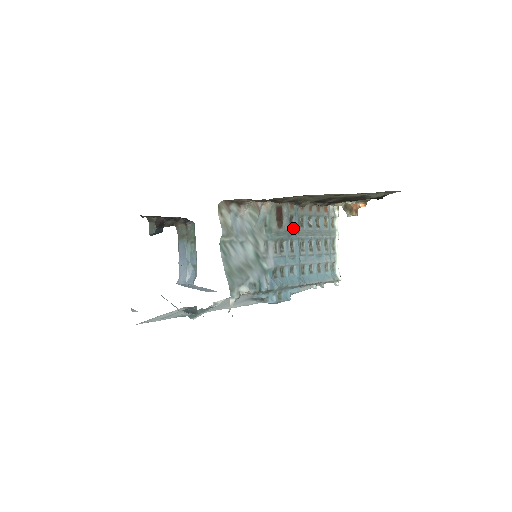
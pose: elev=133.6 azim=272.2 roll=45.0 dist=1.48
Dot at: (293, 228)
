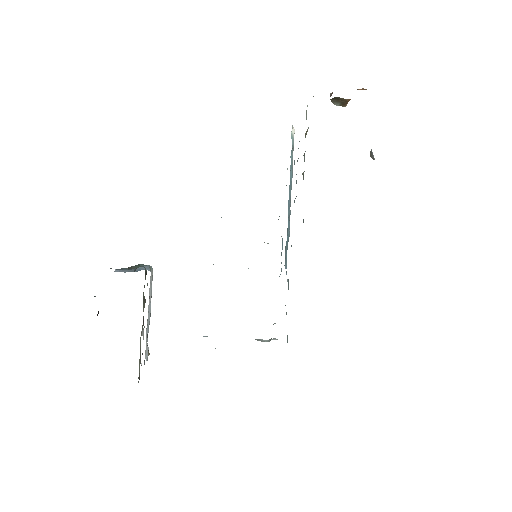
Dot at: (303, 221)
